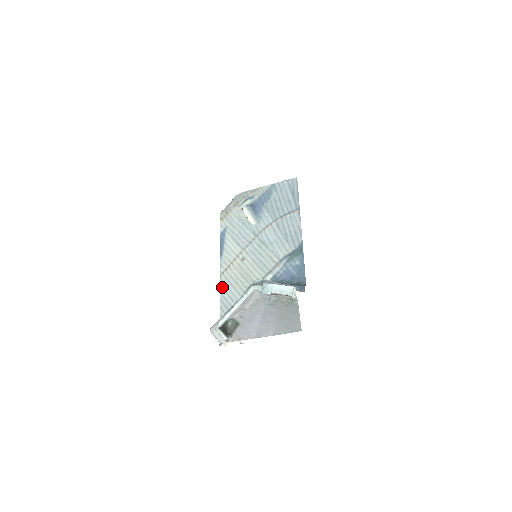
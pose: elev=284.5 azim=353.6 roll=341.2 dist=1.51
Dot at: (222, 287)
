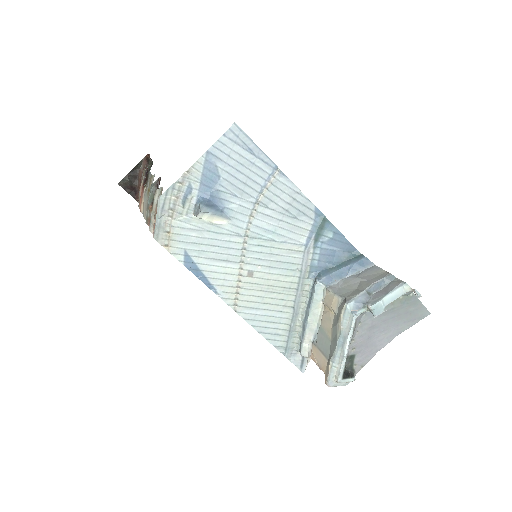
Dot at: (249, 319)
